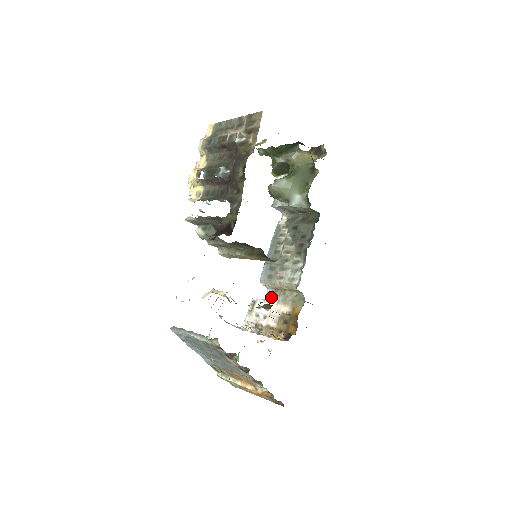
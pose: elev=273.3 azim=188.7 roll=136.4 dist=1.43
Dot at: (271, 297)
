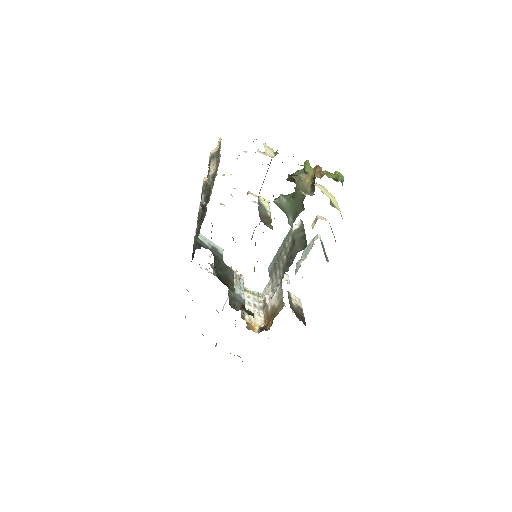
Dot at: occluded
